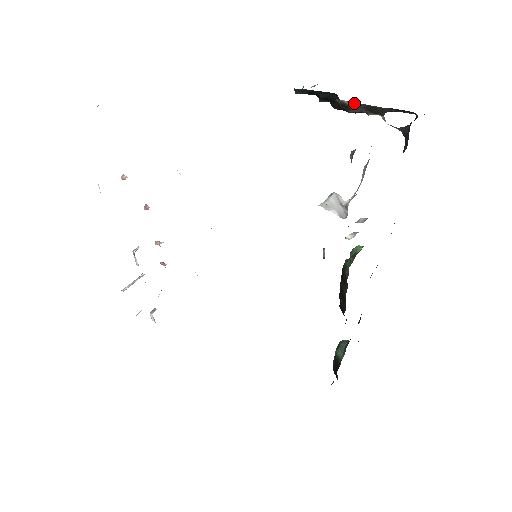
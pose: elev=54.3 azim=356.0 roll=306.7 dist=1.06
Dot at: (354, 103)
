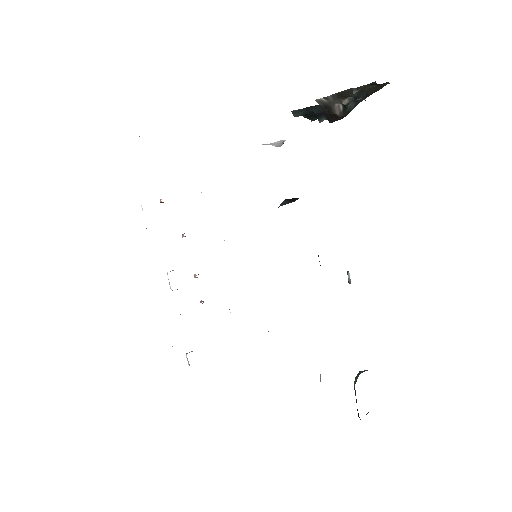
Dot at: (329, 97)
